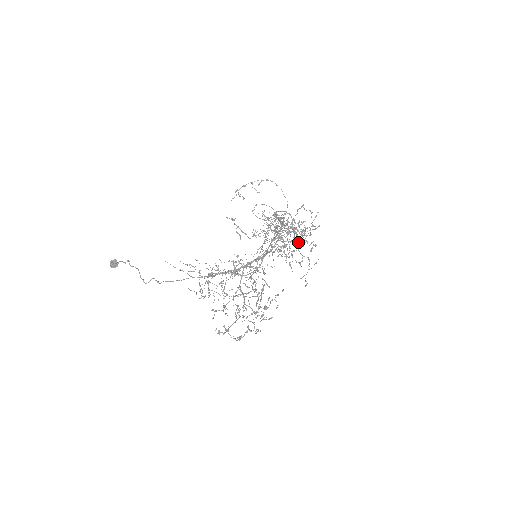
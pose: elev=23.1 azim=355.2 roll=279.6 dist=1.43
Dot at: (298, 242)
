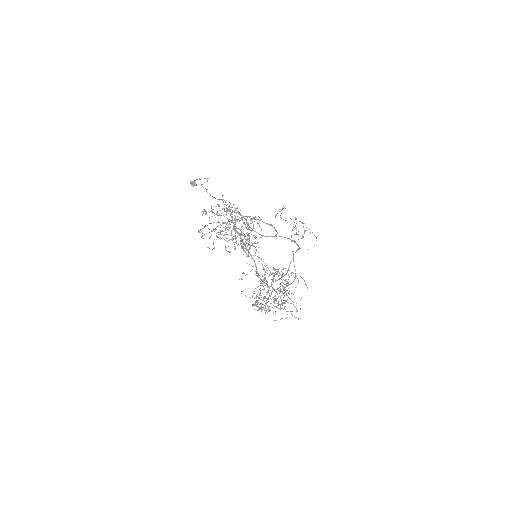
Dot at: (276, 300)
